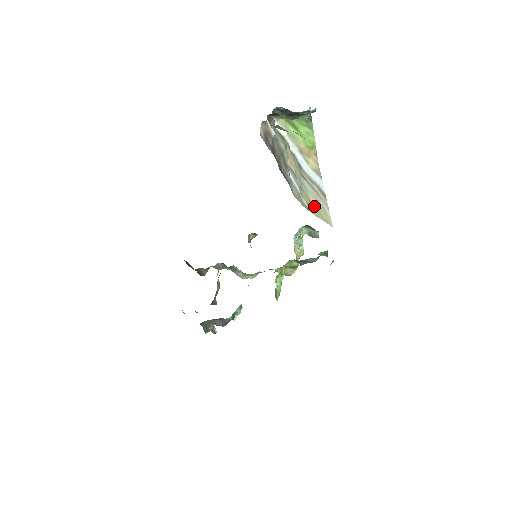
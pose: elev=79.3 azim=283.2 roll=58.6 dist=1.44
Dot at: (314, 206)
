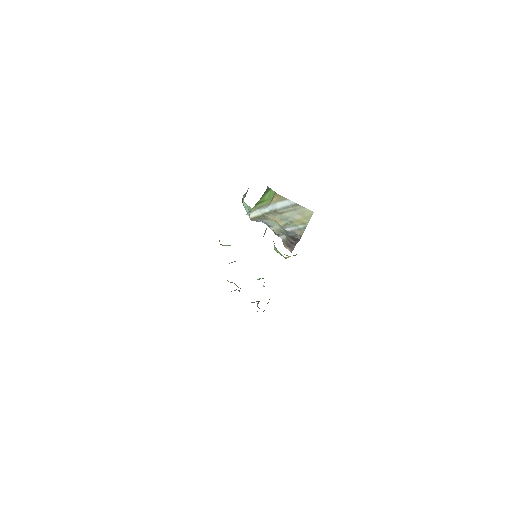
Dot at: (302, 219)
